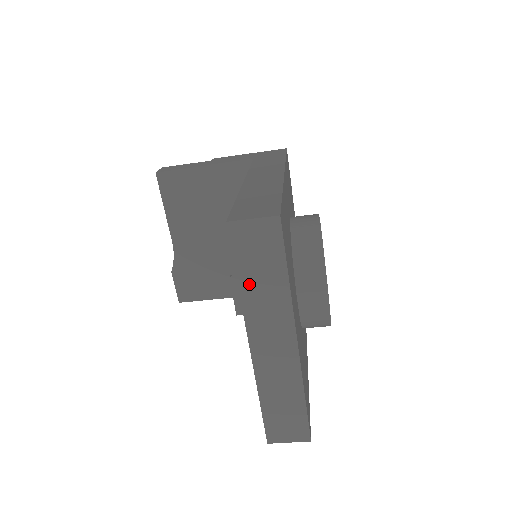
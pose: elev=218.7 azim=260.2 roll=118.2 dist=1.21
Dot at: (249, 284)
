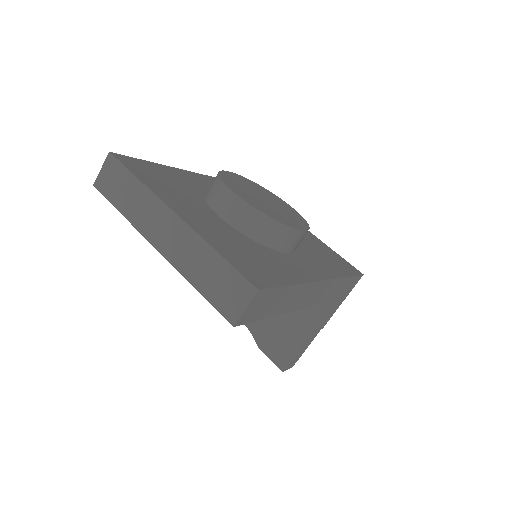
Dot at: (126, 207)
